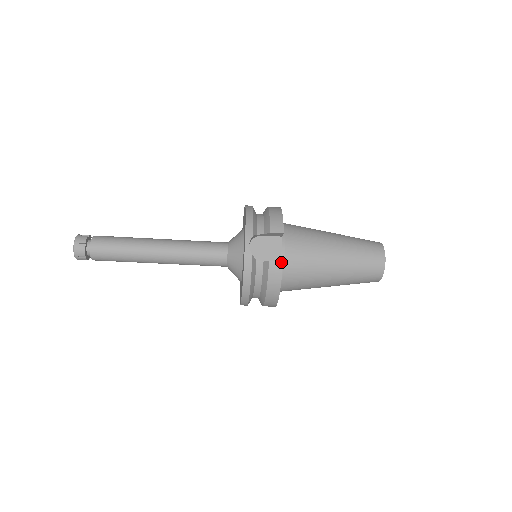
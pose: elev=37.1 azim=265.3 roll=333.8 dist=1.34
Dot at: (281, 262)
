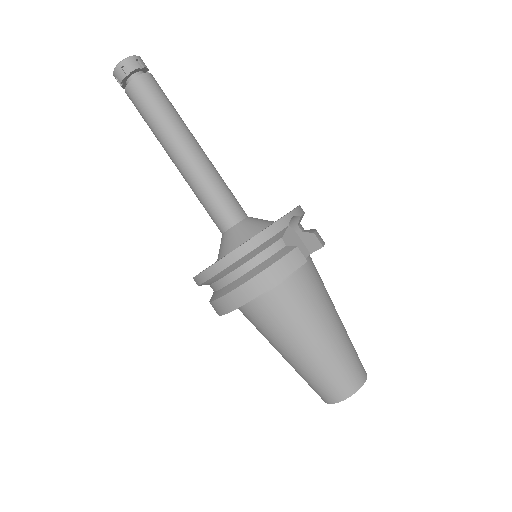
Dot at: (305, 260)
